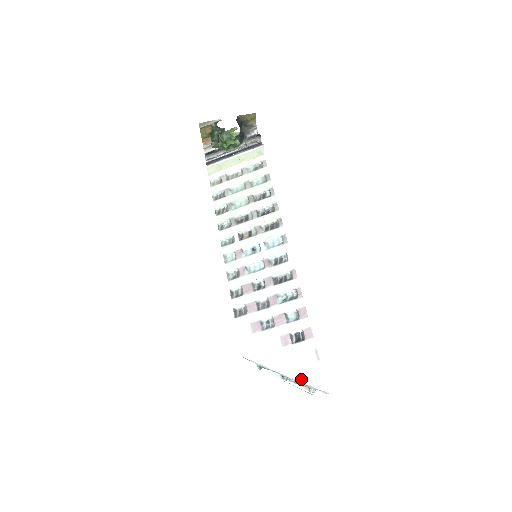
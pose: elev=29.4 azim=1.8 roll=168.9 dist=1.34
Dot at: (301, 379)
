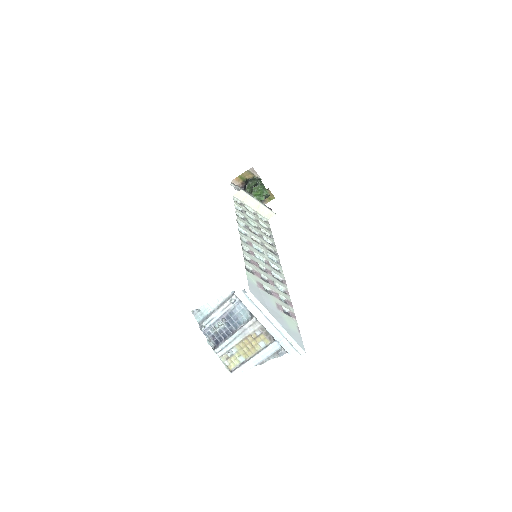
Dot at: (289, 333)
